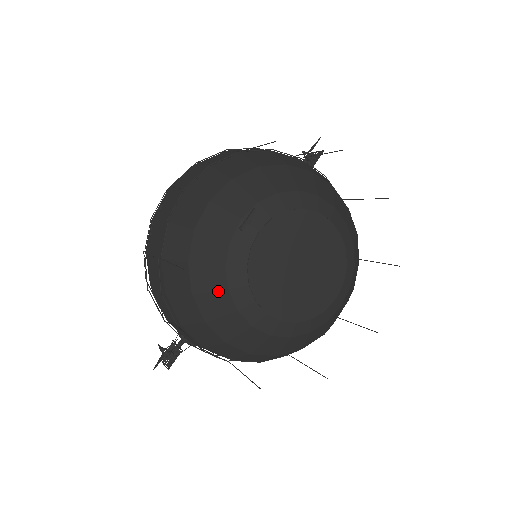
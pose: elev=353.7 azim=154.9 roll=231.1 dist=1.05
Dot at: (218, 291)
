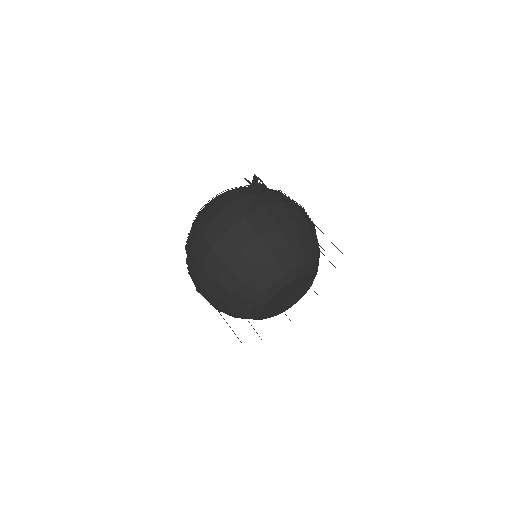
Dot at: occluded
